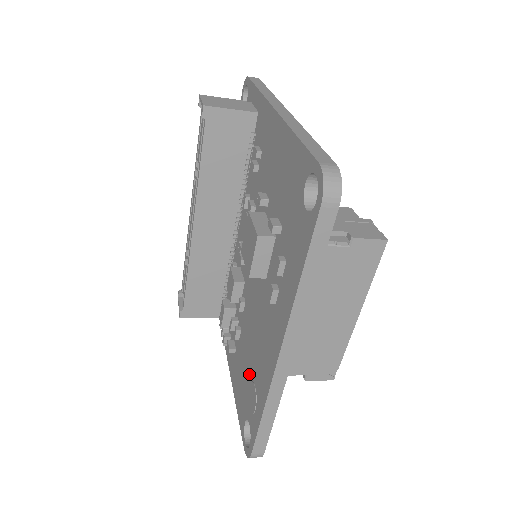
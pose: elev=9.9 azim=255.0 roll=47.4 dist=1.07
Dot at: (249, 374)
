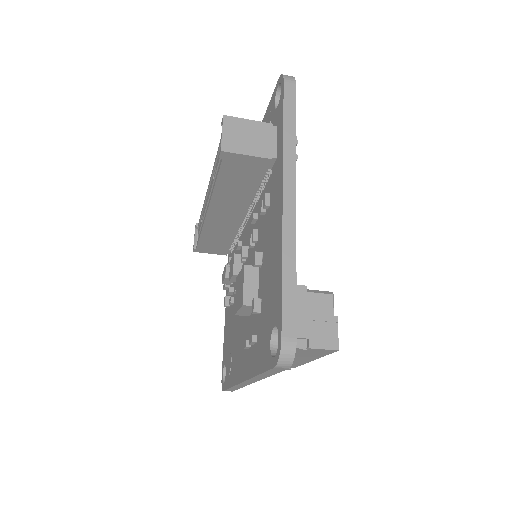
Dot at: (231, 345)
